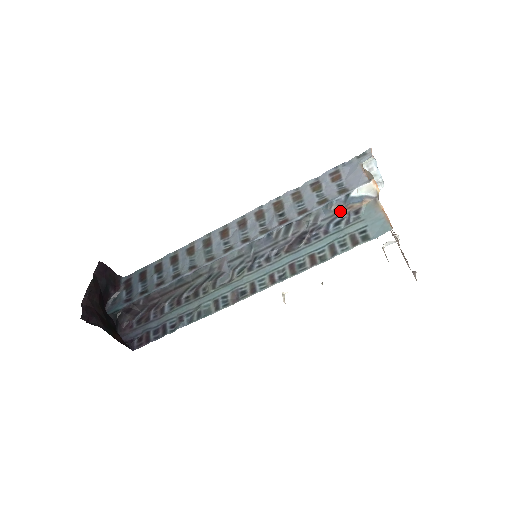
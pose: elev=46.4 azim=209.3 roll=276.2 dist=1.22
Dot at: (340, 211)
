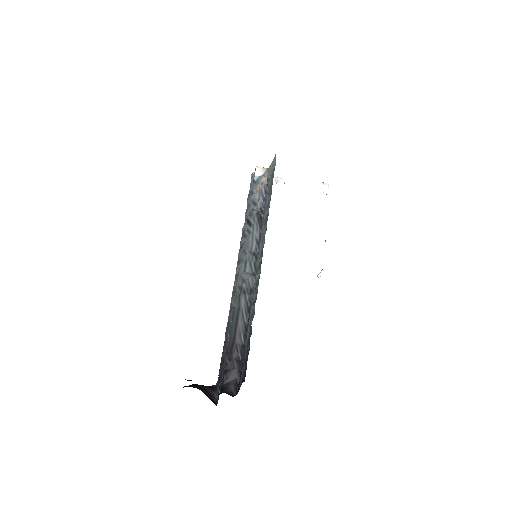
Dot at: (259, 188)
